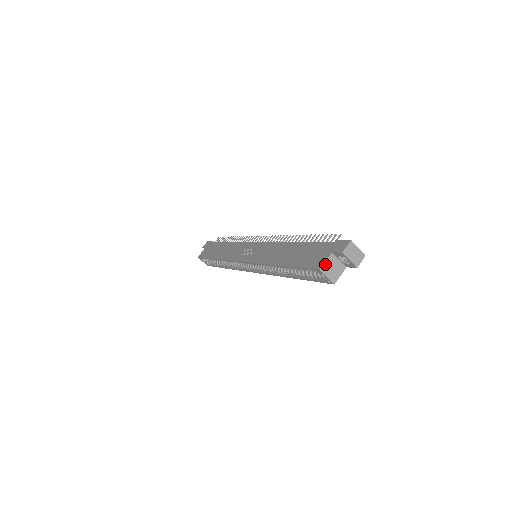
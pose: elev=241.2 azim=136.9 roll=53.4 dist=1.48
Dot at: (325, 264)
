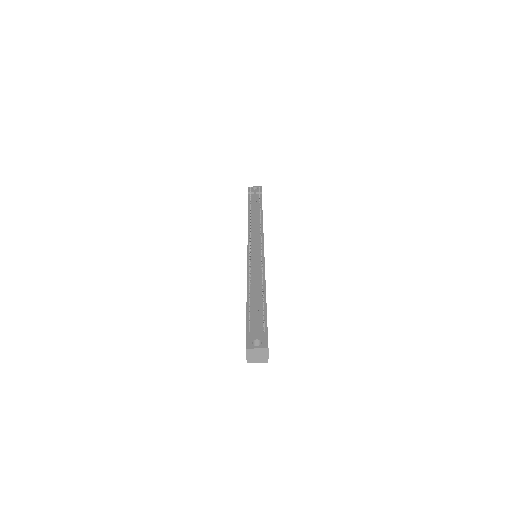
Dot at: occluded
